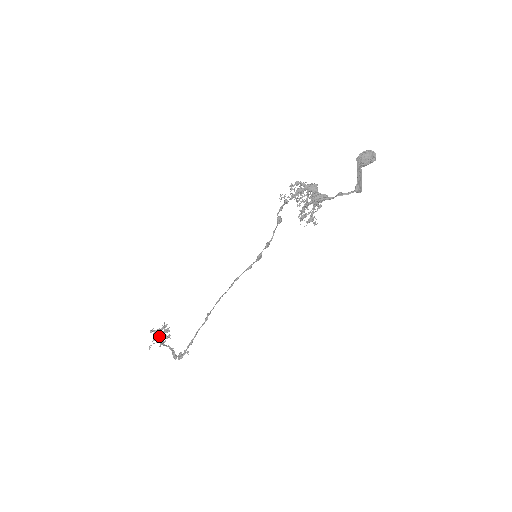
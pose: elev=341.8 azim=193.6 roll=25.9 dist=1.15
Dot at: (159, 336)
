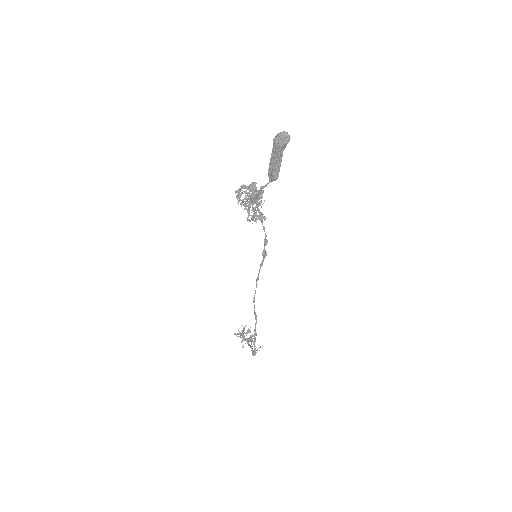
Dot at: (243, 337)
